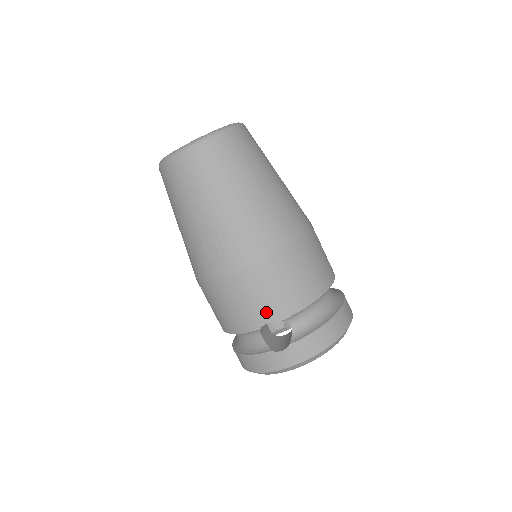
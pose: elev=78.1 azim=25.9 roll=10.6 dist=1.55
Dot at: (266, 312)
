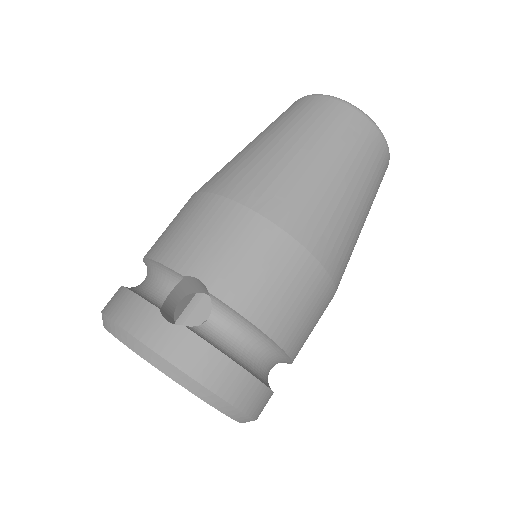
Dot at: (214, 268)
